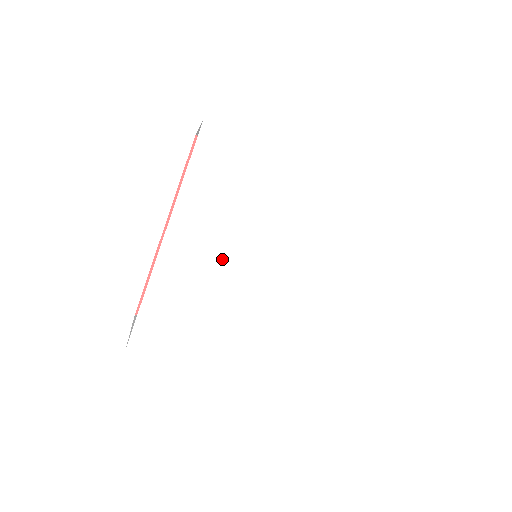
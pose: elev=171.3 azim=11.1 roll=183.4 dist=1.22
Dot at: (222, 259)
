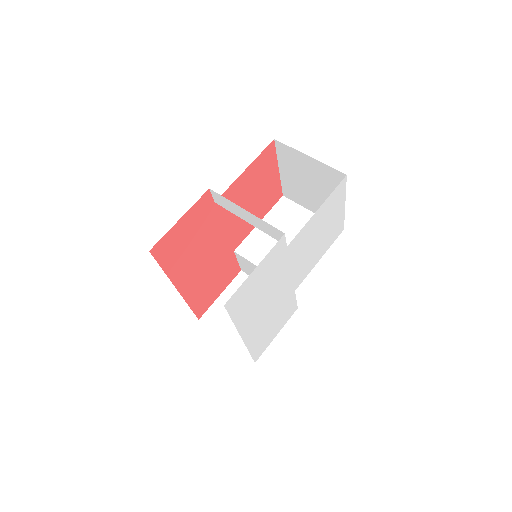
Dot at: (270, 305)
